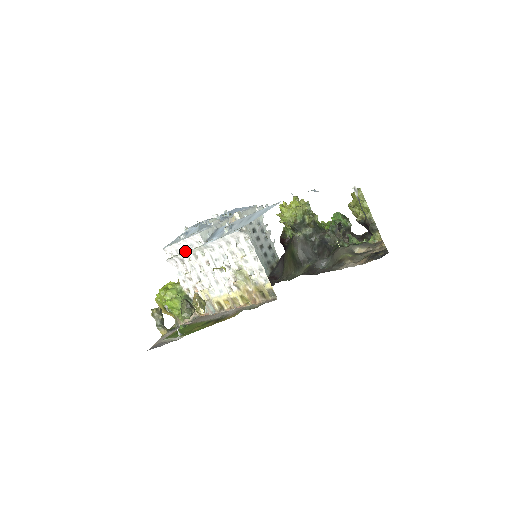
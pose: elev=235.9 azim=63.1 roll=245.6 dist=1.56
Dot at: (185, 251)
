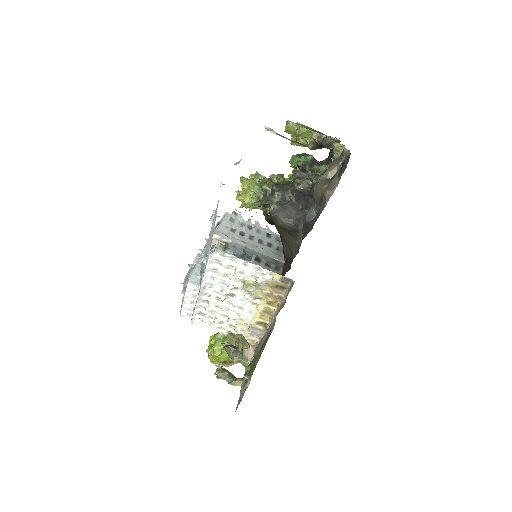
Dot at: (195, 304)
